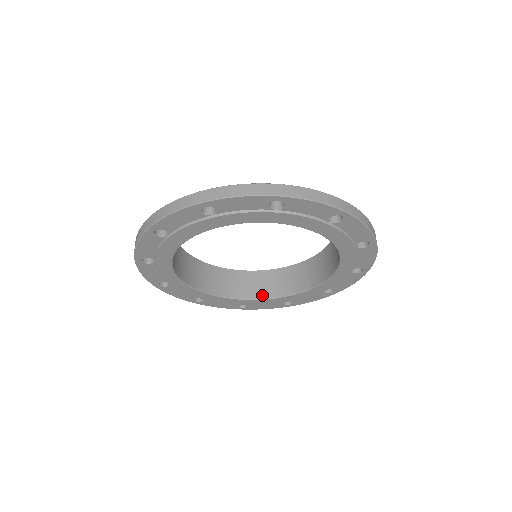
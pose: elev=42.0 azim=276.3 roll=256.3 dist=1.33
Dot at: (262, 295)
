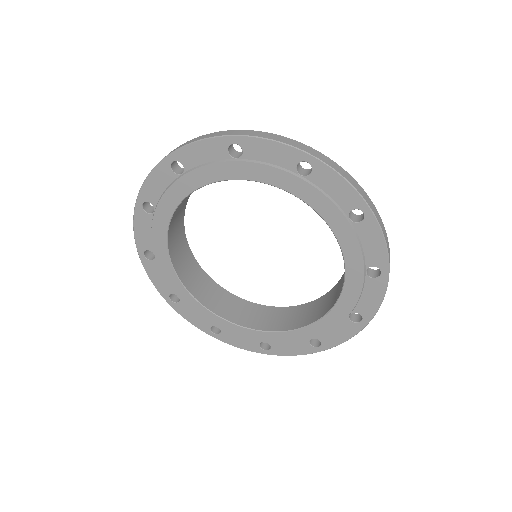
Dot at: (282, 327)
